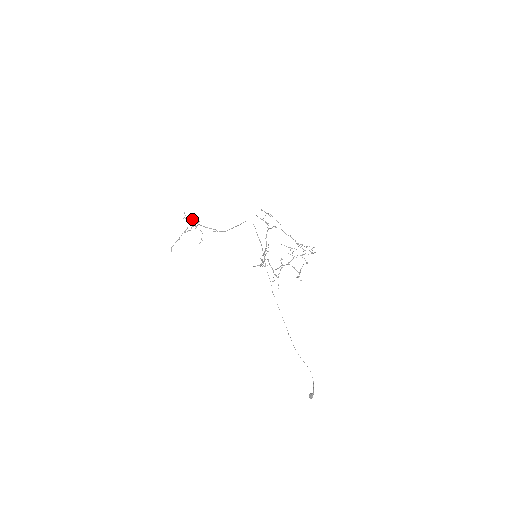
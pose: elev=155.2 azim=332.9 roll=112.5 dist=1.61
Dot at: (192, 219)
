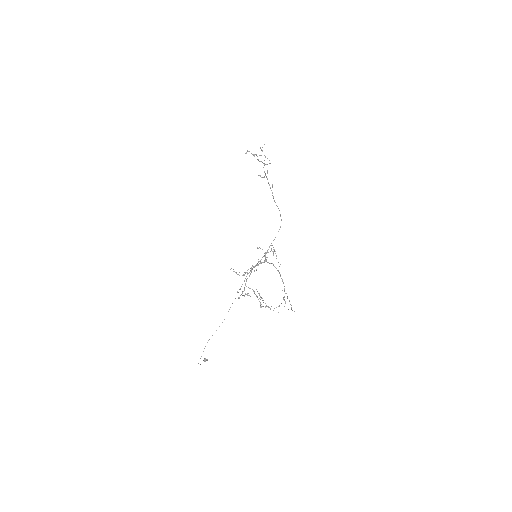
Dot at: (265, 157)
